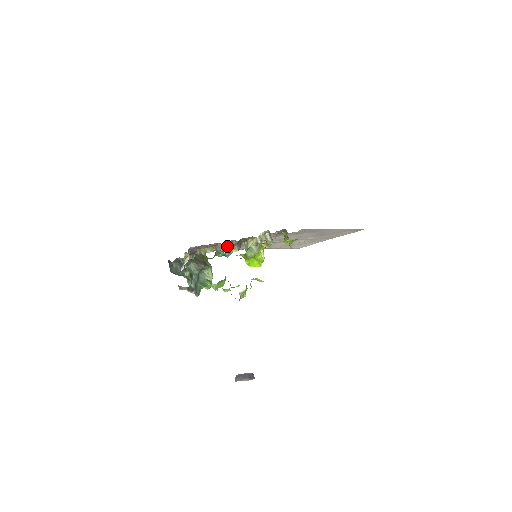
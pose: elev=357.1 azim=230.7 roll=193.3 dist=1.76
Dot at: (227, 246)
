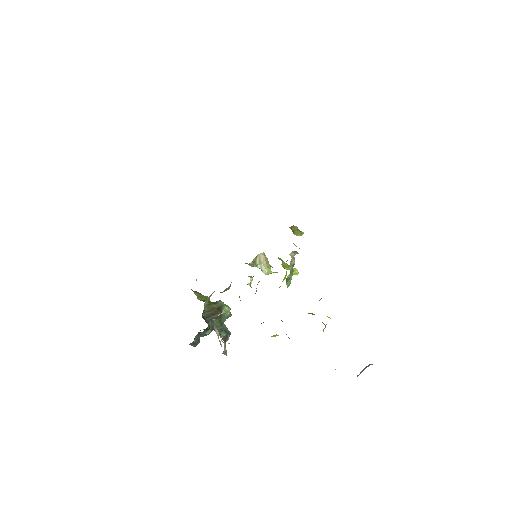
Dot at: occluded
